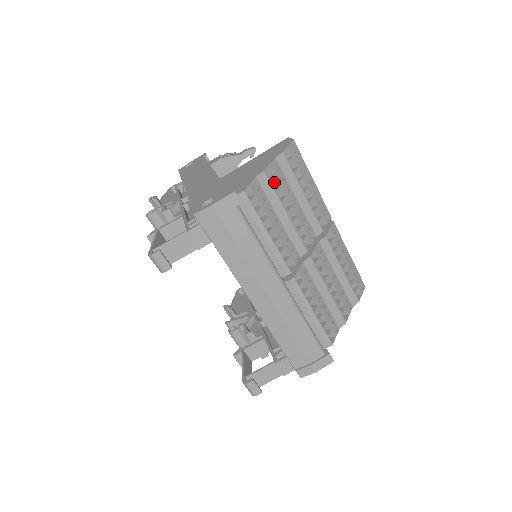
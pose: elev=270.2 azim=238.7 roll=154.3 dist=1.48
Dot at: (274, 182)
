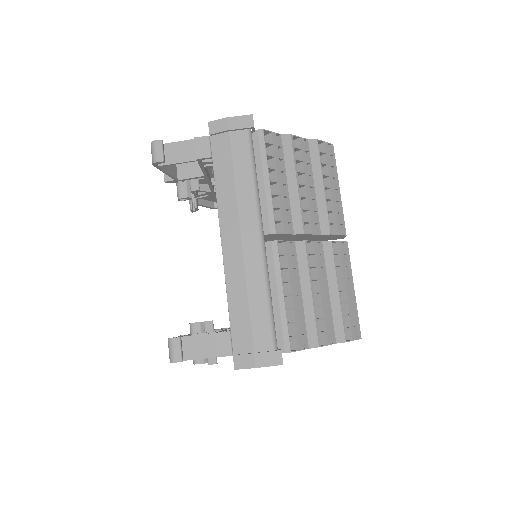
Dot at: (298, 157)
